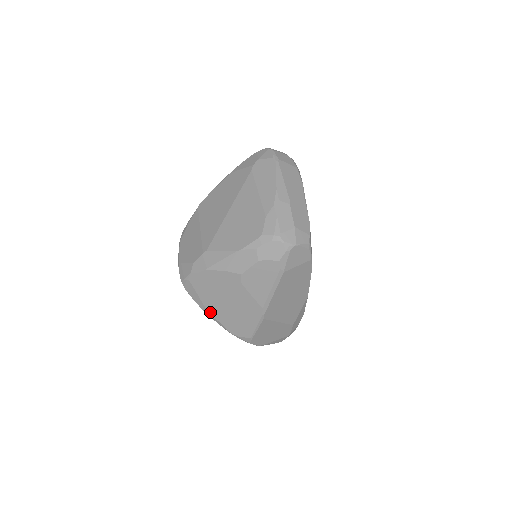
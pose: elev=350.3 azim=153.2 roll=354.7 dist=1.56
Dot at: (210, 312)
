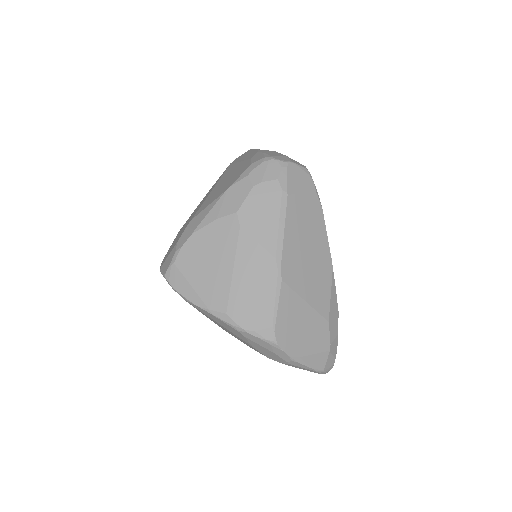
Dot at: (208, 302)
